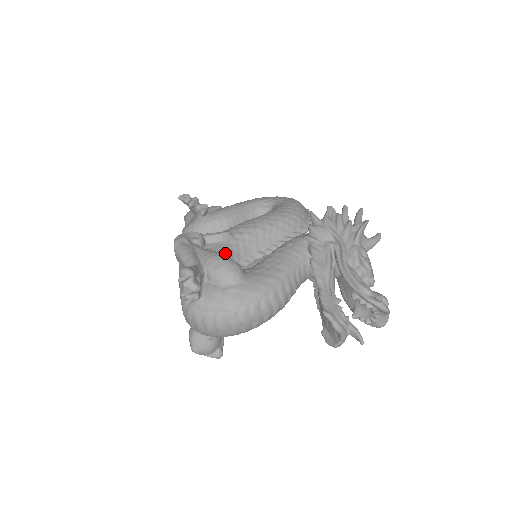
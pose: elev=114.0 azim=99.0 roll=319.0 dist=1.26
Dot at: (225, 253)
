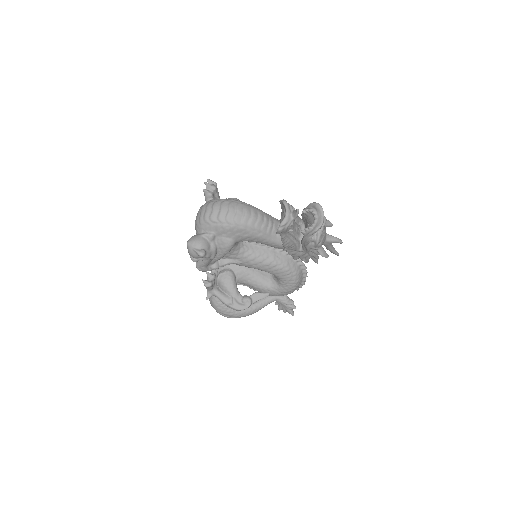
Dot at: occluded
